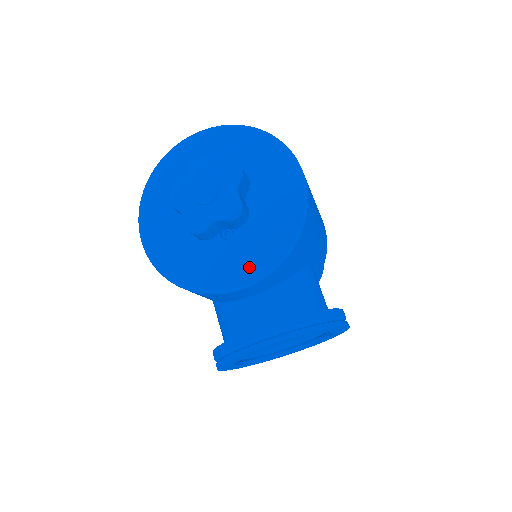
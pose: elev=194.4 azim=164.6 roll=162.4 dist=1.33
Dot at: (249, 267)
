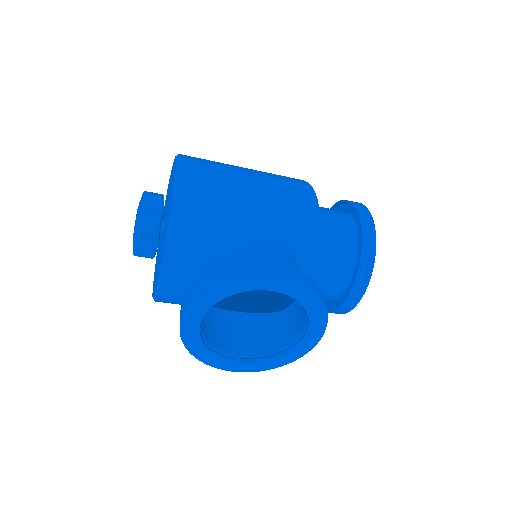
Dot at: (161, 260)
